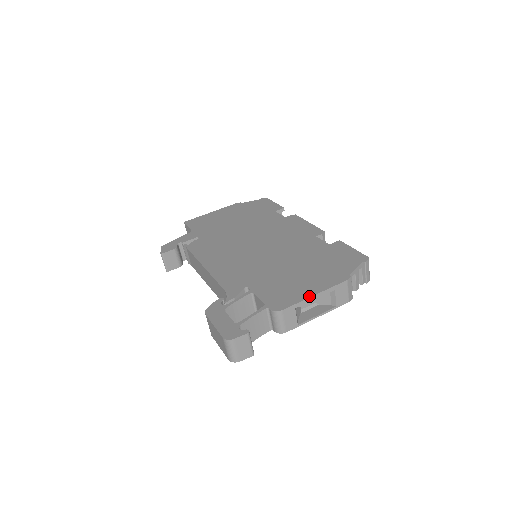
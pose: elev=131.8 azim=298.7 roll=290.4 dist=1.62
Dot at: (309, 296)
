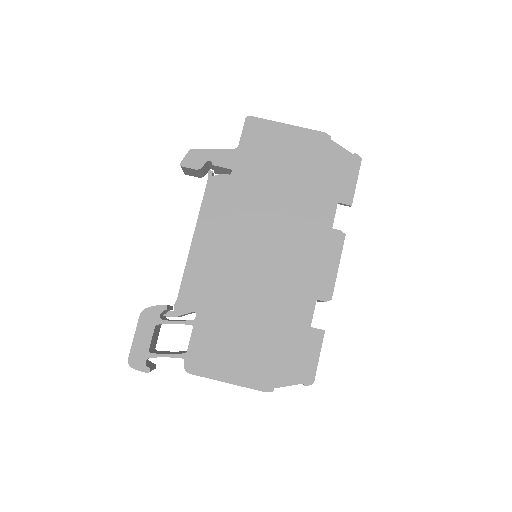
Dot at: (222, 380)
